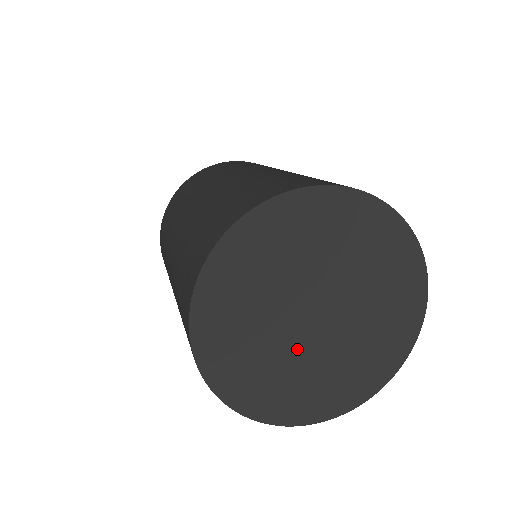
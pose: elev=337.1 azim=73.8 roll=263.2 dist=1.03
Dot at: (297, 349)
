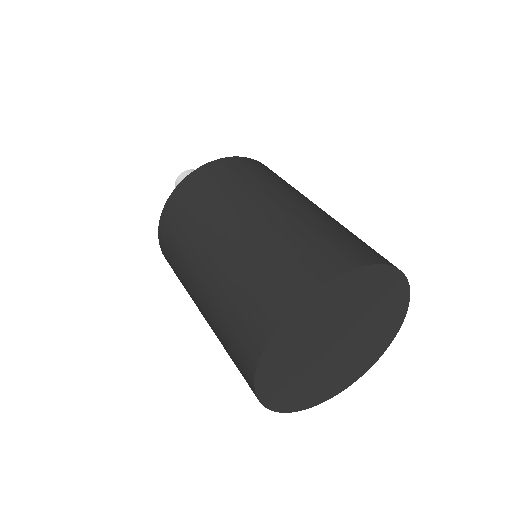
Dot at: (312, 360)
